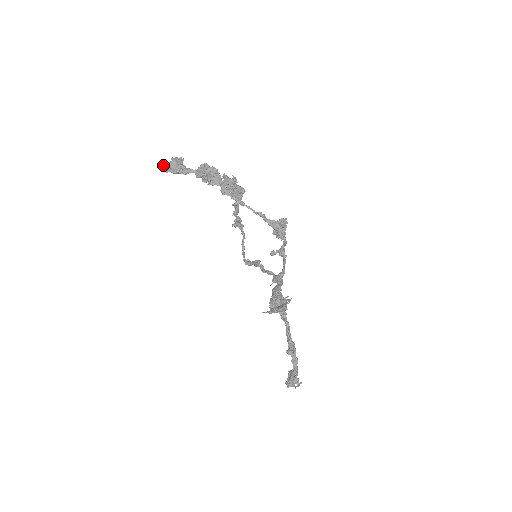
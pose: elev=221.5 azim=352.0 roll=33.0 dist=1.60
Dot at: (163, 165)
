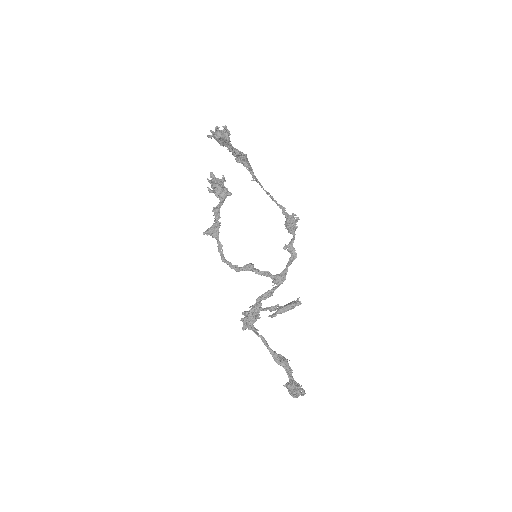
Dot at: (212, 131)
